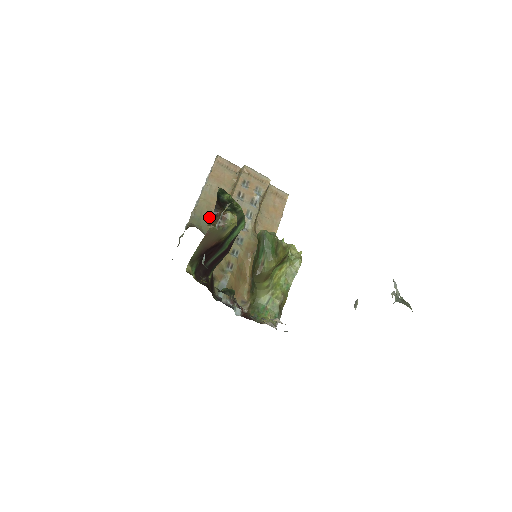
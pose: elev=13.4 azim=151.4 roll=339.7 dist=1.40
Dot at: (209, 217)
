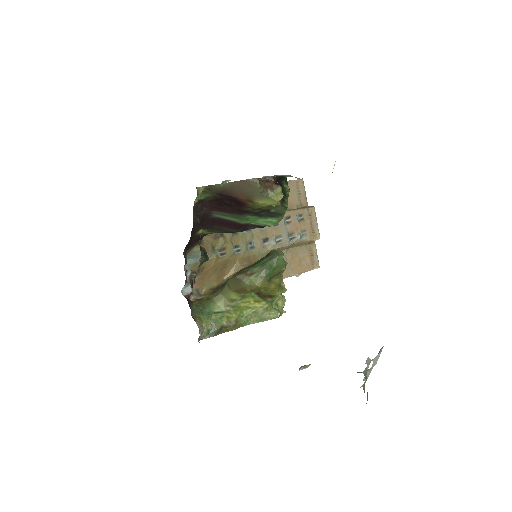
Dot at: occluded
